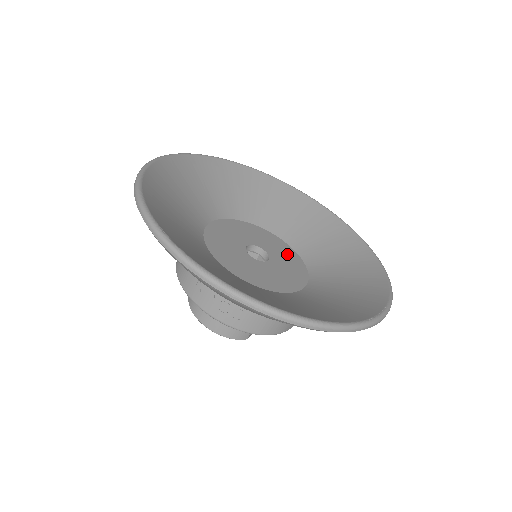
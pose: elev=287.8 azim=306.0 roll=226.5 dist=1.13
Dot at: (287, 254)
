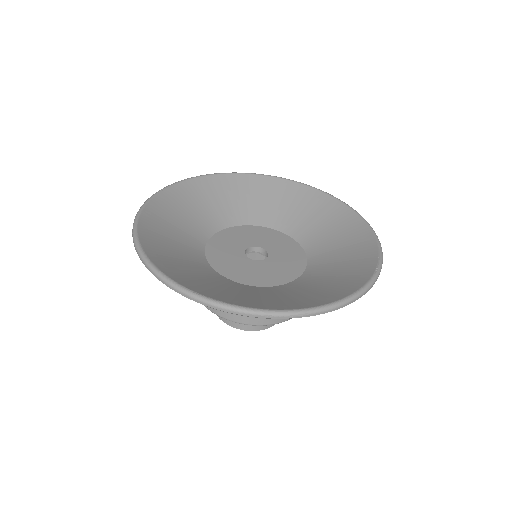
Dot at: (276, 239)
